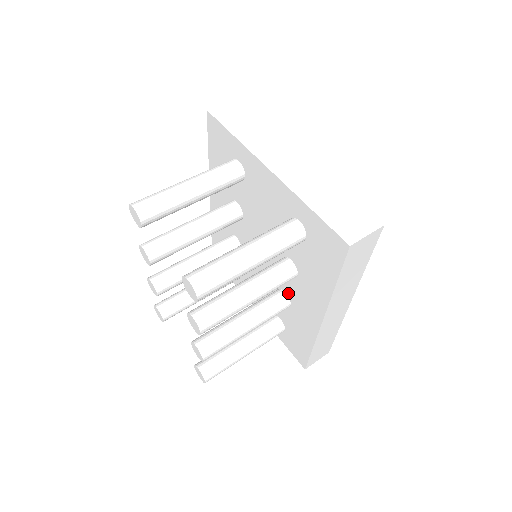
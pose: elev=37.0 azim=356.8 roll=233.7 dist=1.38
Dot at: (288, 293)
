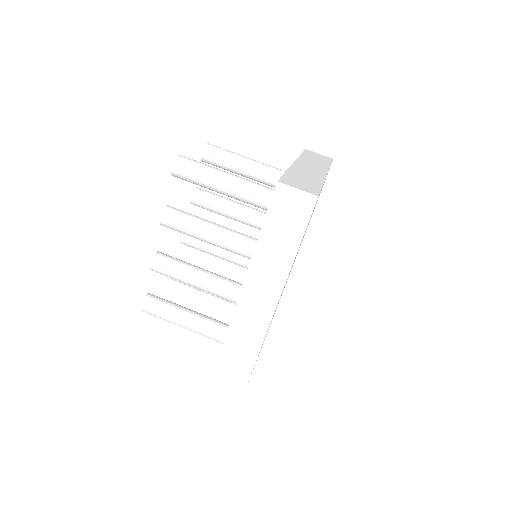
Dot at: occluded
